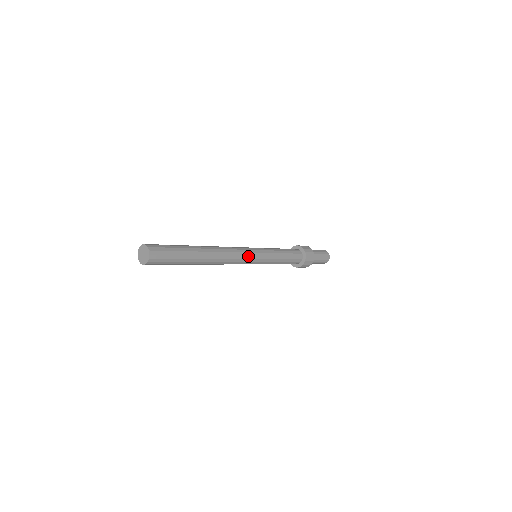
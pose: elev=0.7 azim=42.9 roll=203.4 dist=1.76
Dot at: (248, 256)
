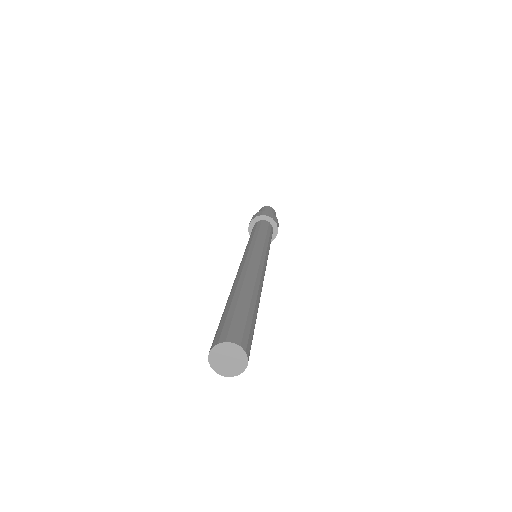
Dot at: (264, 261)
